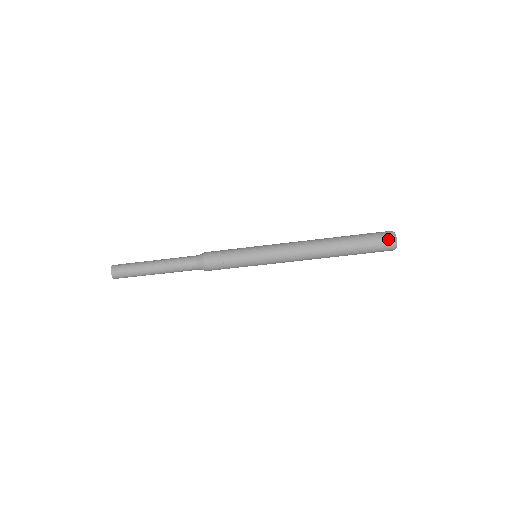
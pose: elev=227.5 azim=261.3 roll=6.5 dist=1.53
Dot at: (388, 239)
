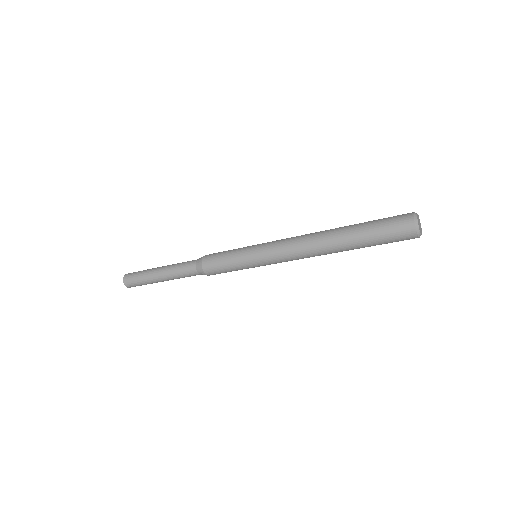
Dot at: (408, 235)
